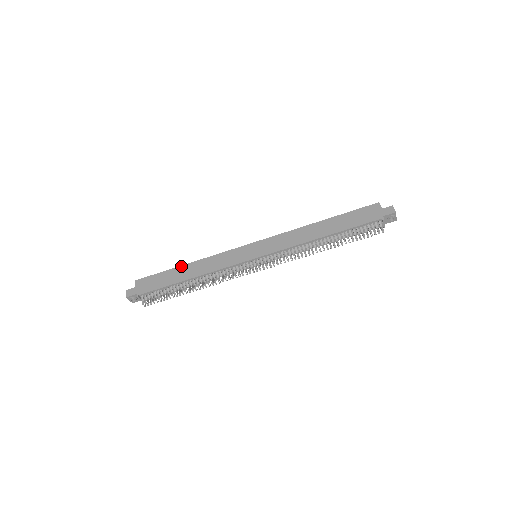
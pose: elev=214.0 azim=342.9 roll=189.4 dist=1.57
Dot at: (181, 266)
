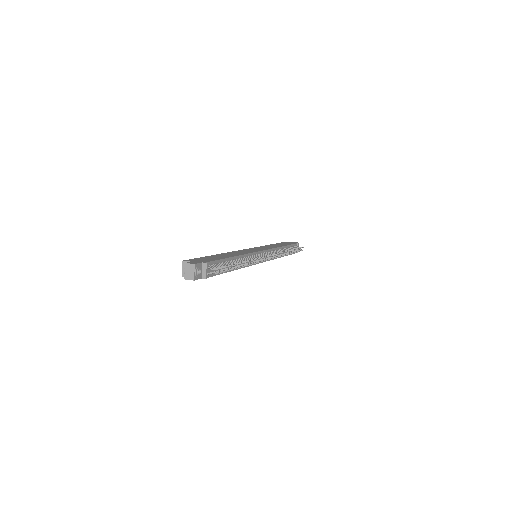
Dot at: (213, 255)
